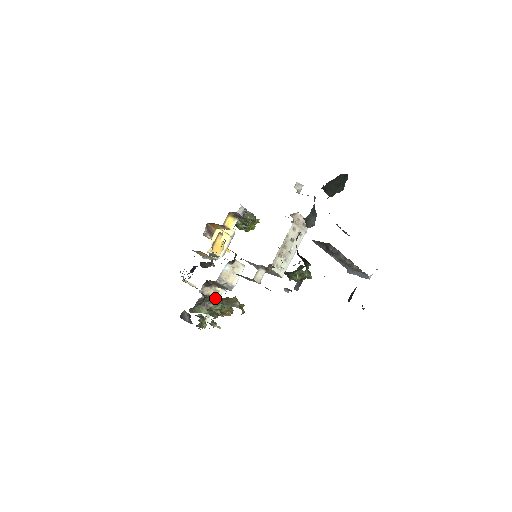
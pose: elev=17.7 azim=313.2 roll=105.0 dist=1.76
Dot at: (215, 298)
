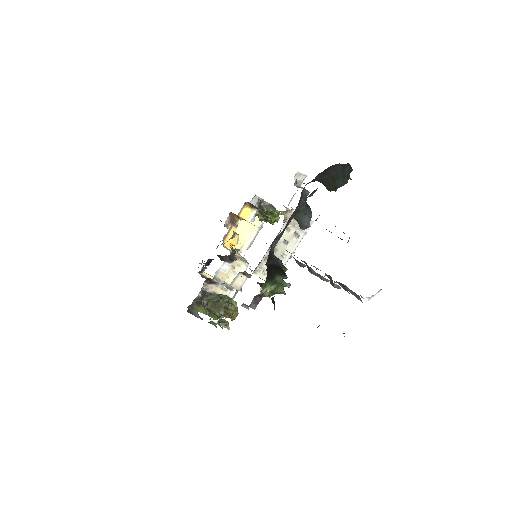
Dot at: (215, 298)
